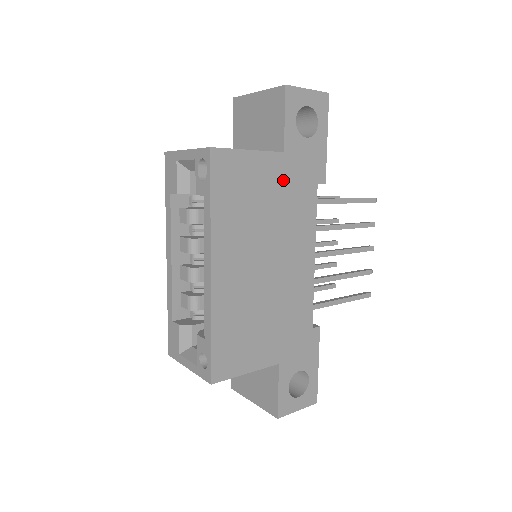
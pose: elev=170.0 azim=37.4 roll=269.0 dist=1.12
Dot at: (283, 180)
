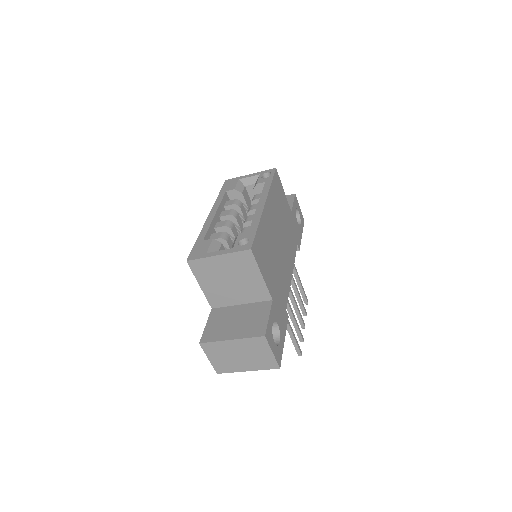
Dot at: (289, 221)
